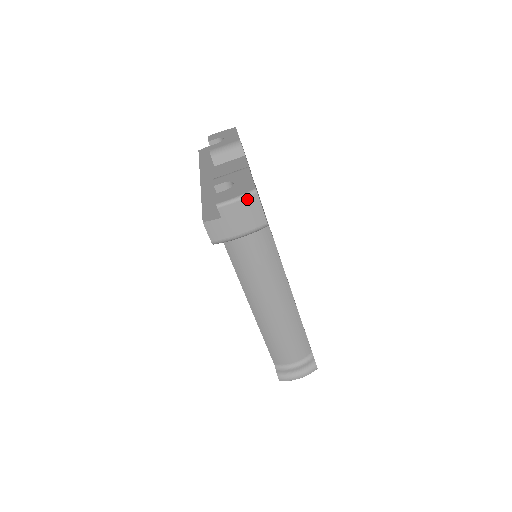
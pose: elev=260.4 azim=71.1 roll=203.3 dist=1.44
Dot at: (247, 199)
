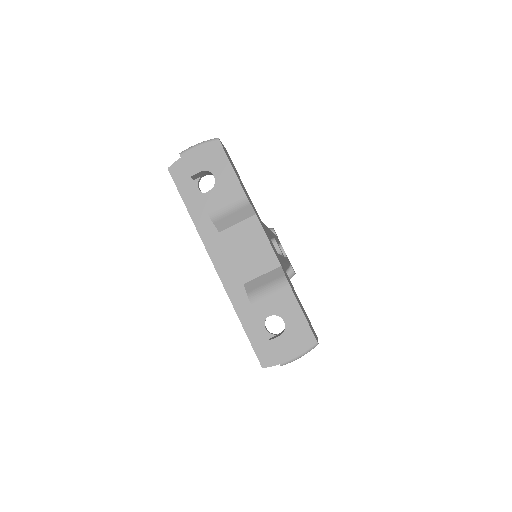
Dot at: (309, 351)
